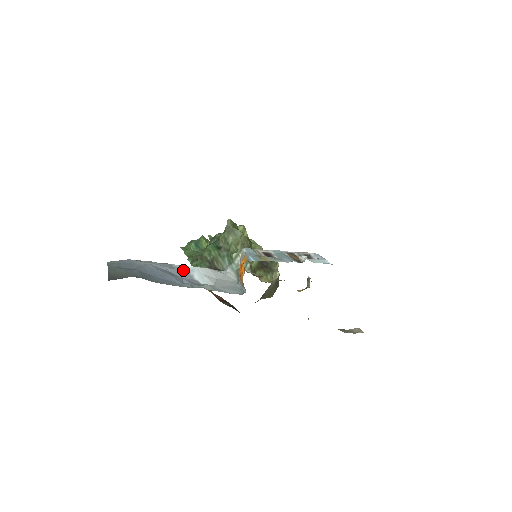
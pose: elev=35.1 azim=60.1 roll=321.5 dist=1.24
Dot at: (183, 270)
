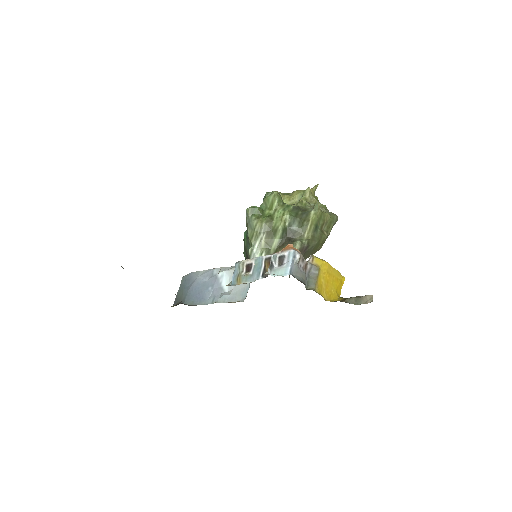
Dot at: (216, 279)
